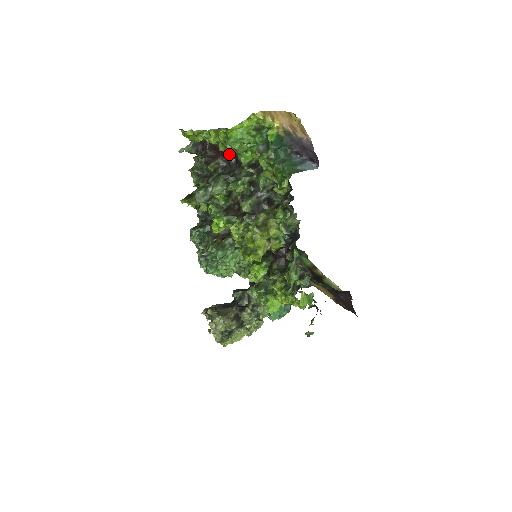
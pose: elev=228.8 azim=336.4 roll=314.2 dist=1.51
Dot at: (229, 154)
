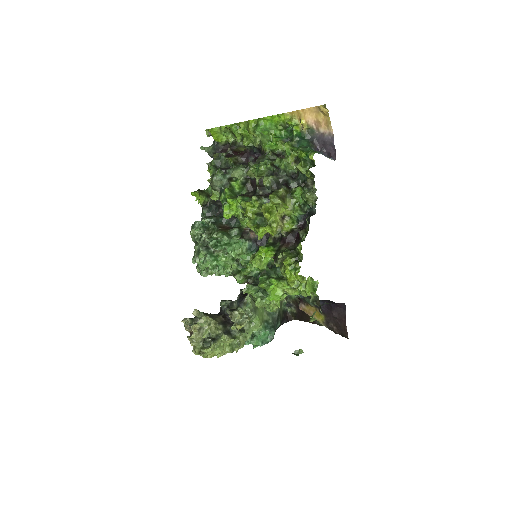
Dot at: (249, 153)
